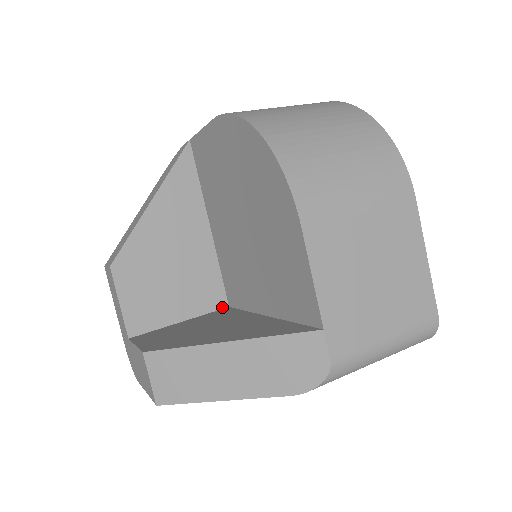
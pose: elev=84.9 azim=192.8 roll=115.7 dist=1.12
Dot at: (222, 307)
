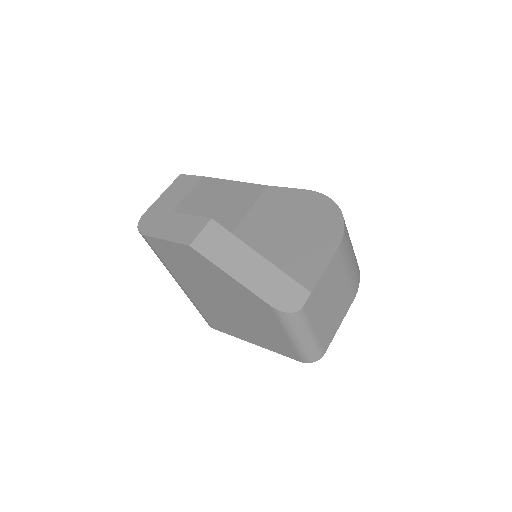
Dot at: occluded
